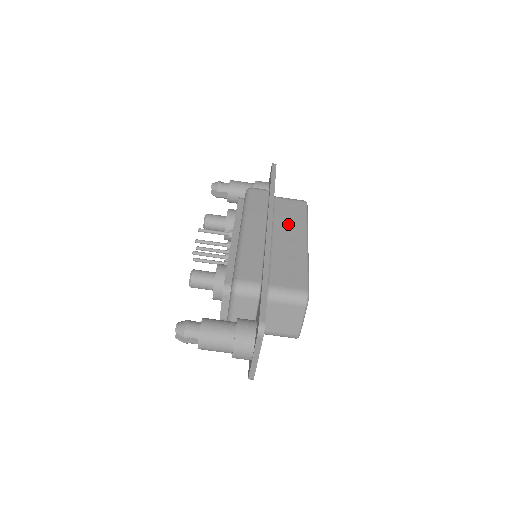
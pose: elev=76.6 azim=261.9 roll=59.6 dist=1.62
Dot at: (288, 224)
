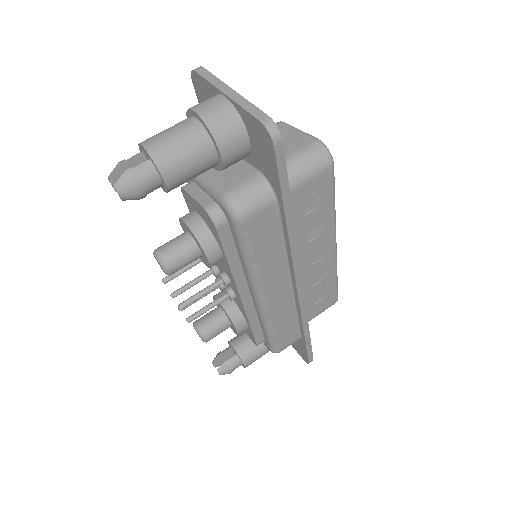
Dot at: occluded
